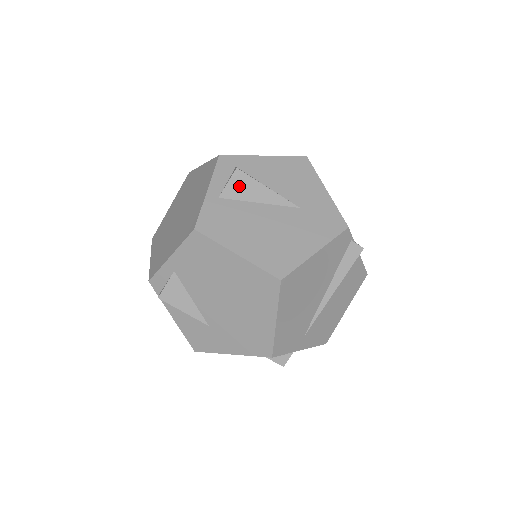
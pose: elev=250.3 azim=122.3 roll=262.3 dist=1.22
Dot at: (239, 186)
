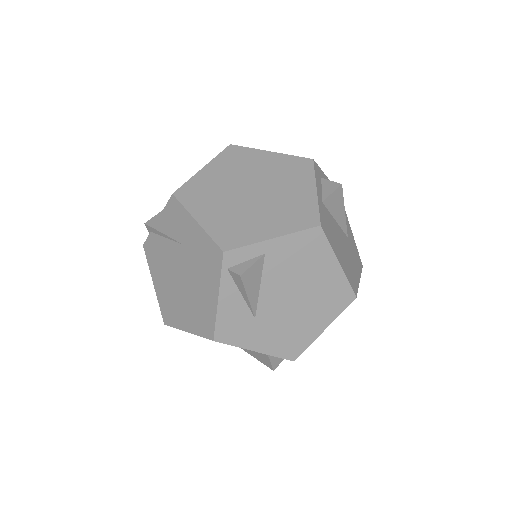
Dot at: (335, 200)
